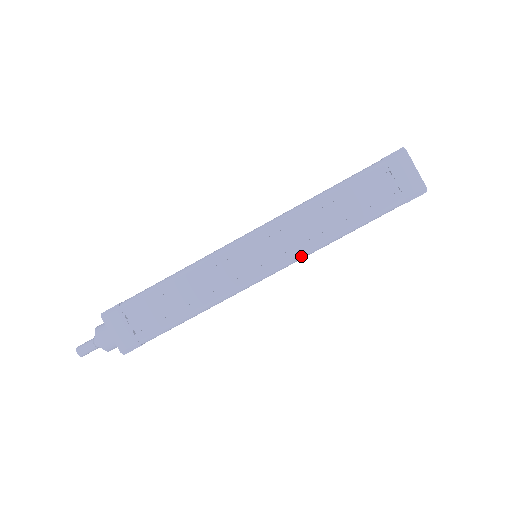
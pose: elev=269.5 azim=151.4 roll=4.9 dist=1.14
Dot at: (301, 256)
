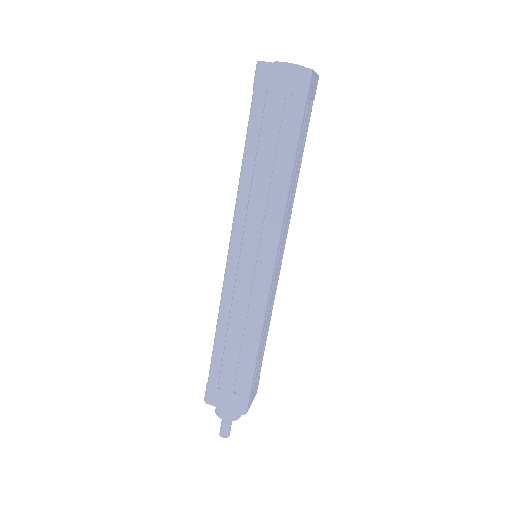
Dot at: (278, 225)
